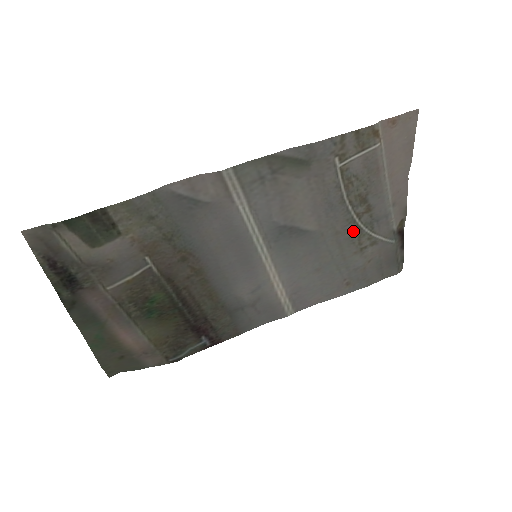
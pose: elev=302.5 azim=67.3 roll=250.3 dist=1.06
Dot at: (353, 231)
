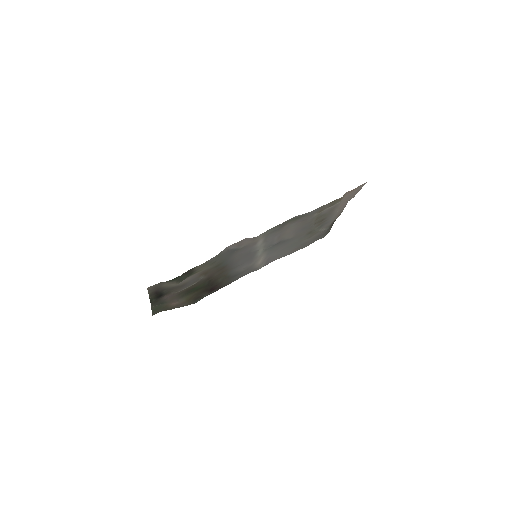
Dot at: (310, 232)
